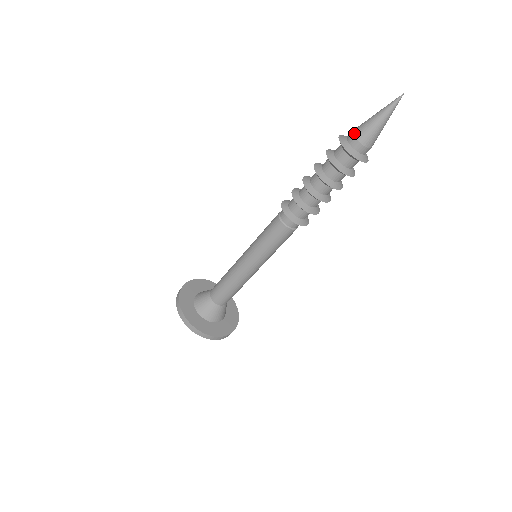
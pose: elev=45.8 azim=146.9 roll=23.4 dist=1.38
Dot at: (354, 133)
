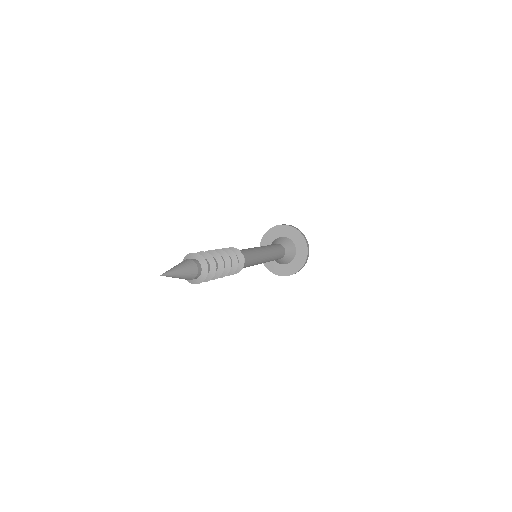
Dot at: occluded
